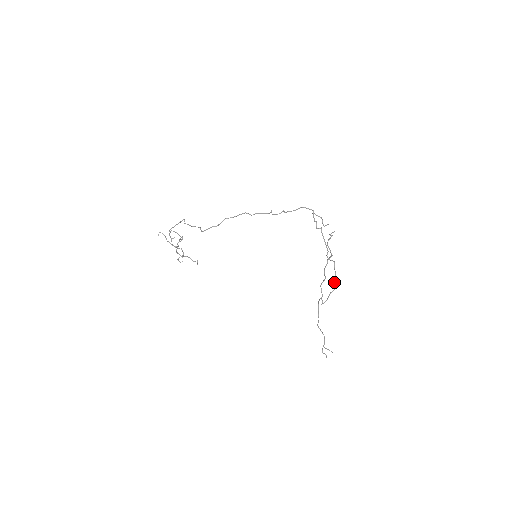
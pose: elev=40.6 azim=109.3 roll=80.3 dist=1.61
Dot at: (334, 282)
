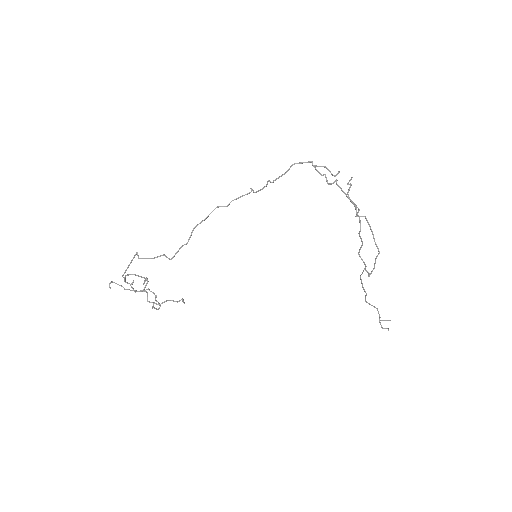
Dot at: occluded
